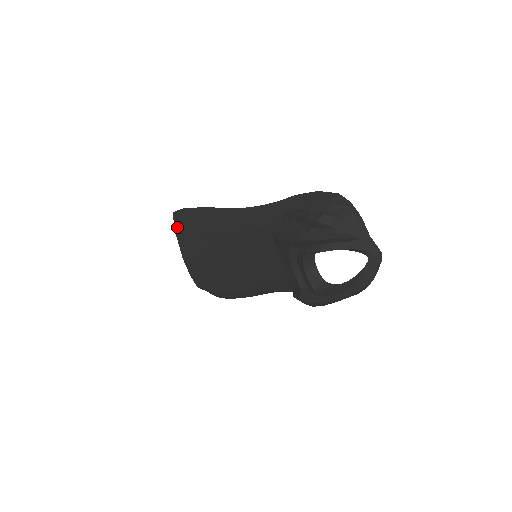
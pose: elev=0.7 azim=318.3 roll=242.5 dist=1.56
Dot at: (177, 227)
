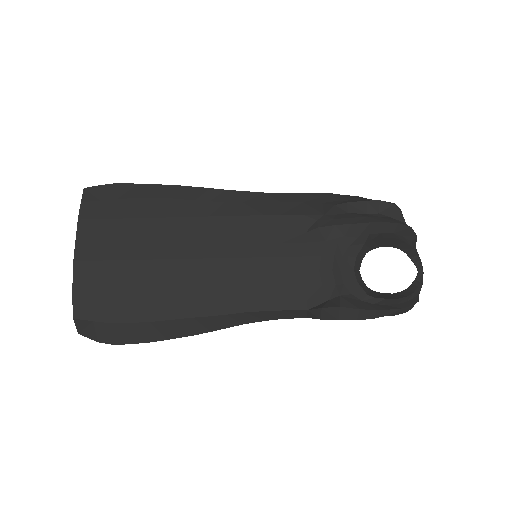
Dot at: (88, 207)
